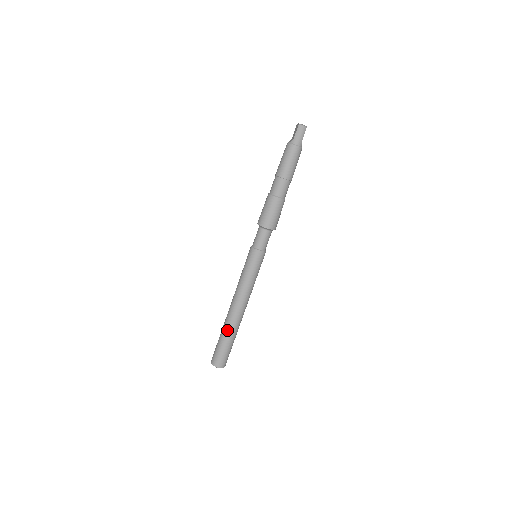
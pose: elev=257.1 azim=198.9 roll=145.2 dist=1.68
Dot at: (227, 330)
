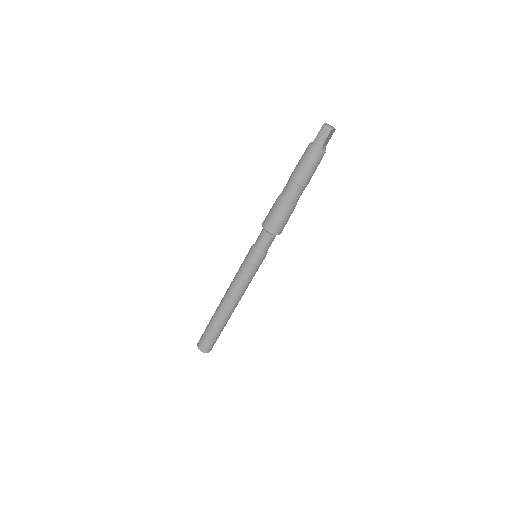
Dot at: (214, 318)
